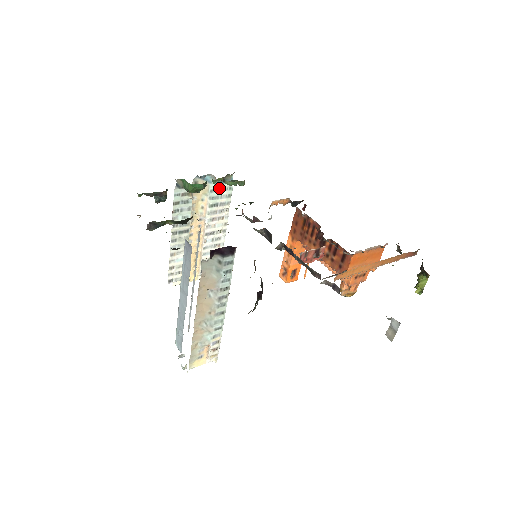
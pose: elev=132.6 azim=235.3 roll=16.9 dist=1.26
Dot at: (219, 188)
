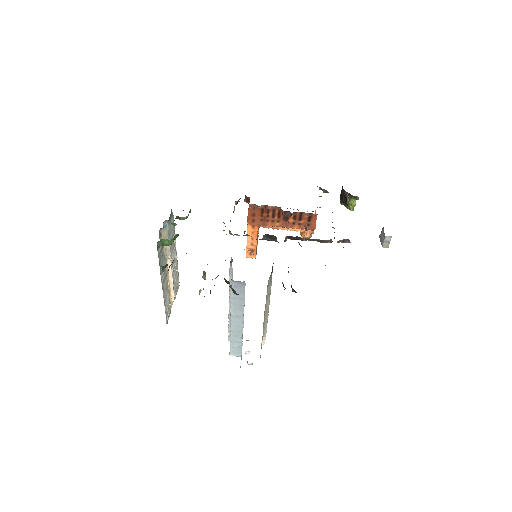
Dot at: (170, 226)
